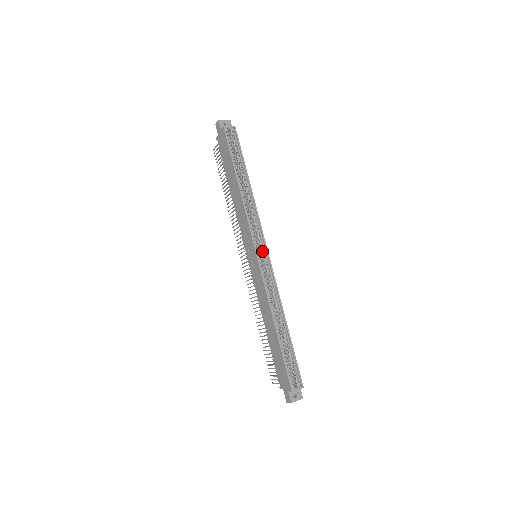
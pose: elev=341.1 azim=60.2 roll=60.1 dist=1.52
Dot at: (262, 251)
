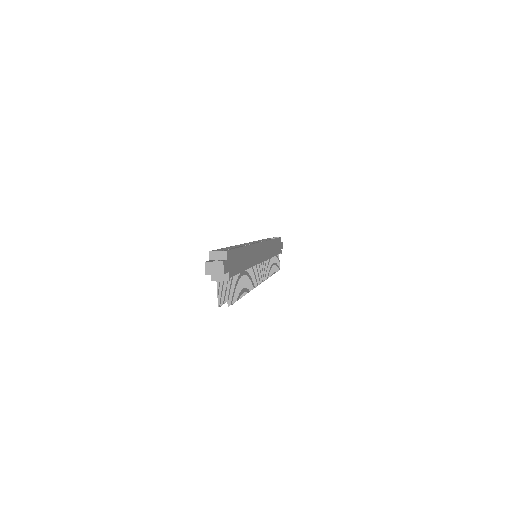
Dot at: occluded
